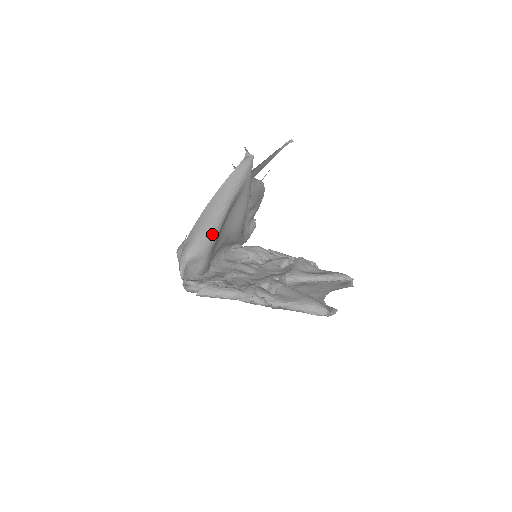
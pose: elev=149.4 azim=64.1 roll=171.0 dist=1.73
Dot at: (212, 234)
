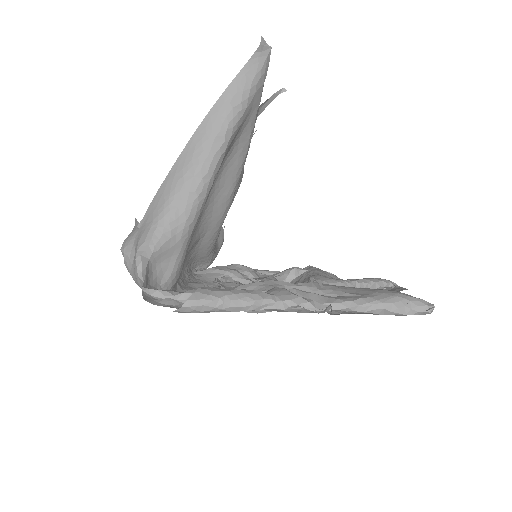
Dot at: (198, 197)
